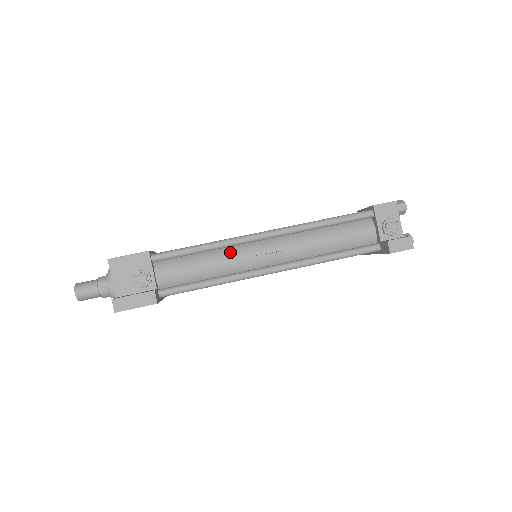
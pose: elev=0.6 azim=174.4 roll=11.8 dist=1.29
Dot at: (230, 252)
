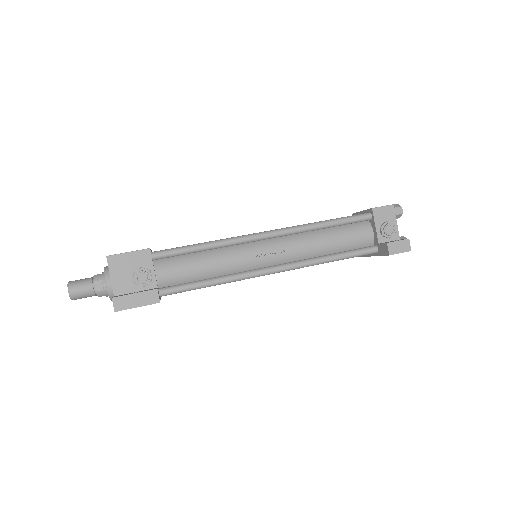
Dot at: (232, 251)
